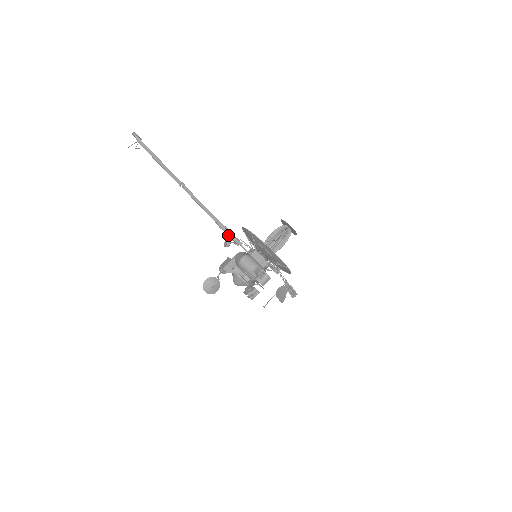
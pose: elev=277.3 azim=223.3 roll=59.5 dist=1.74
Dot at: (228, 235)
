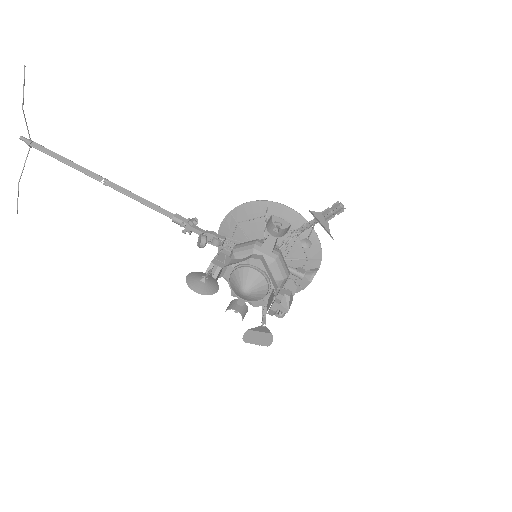
Dot at: (198, 233)
